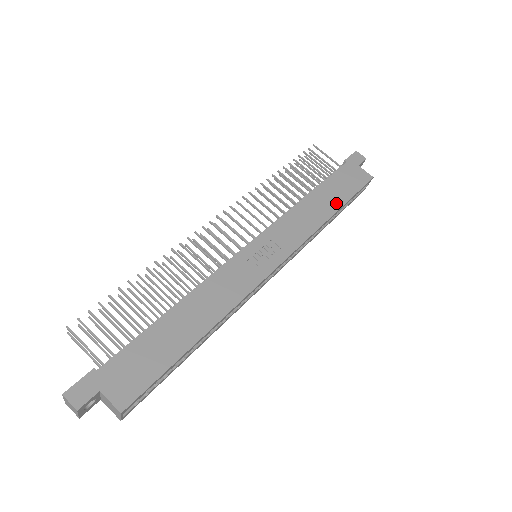
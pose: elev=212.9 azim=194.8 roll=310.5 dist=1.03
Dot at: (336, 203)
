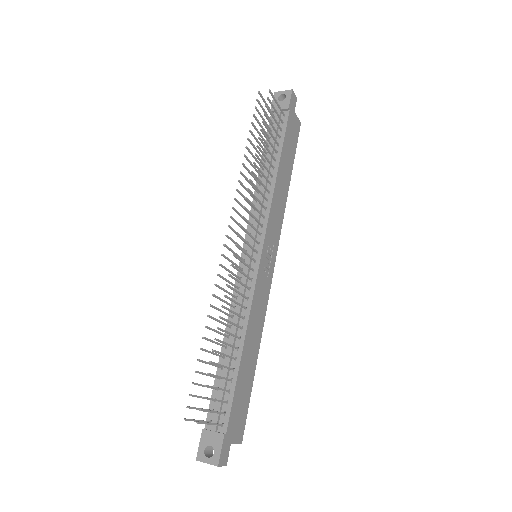
Dot at: (289, 171)
